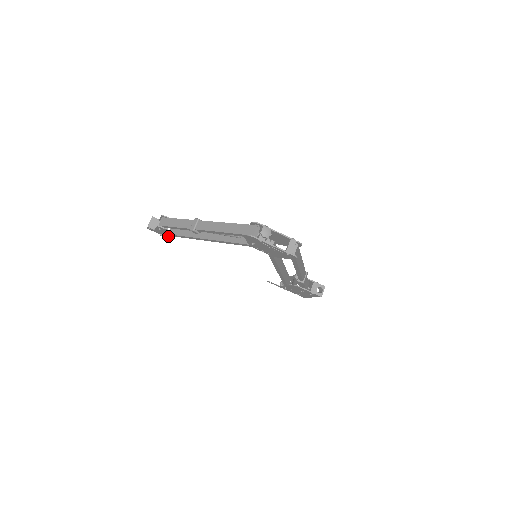
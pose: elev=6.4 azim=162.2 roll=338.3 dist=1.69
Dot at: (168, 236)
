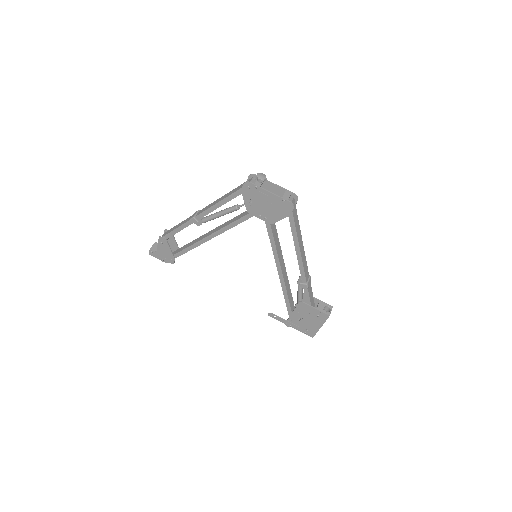
Dot at: (169, 259)
